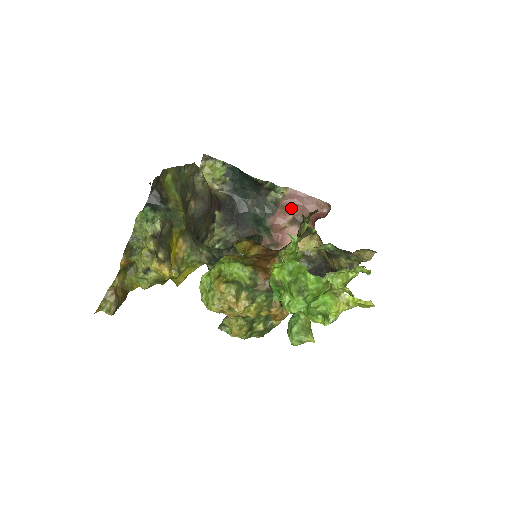
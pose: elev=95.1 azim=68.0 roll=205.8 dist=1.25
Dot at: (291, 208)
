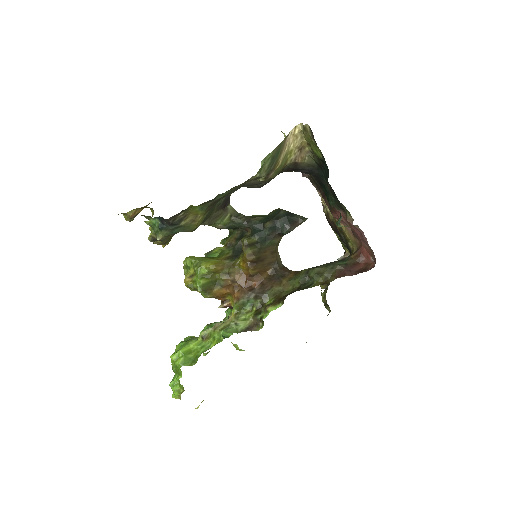
Dot at: (352, 227)
